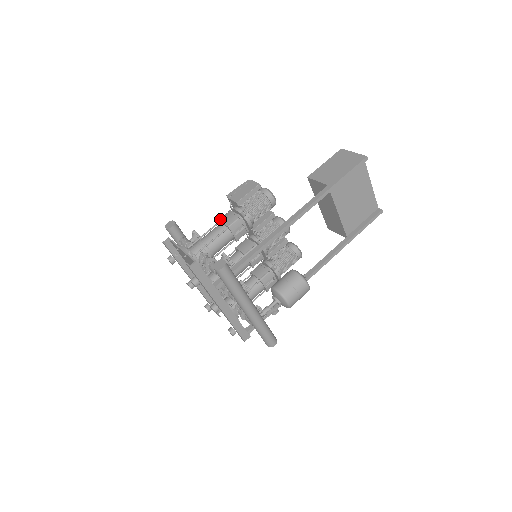
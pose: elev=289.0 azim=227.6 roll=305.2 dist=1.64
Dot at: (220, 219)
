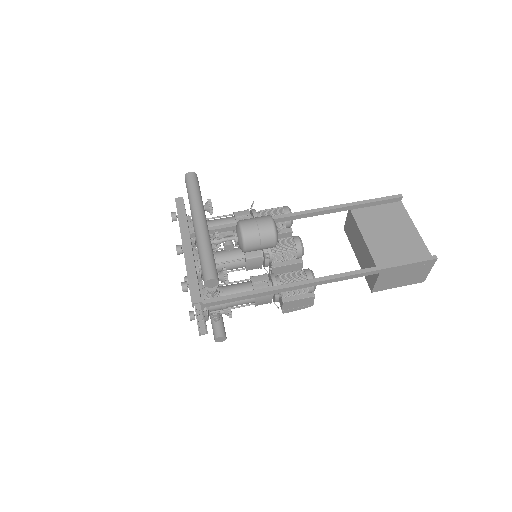
Dot at: occluded
